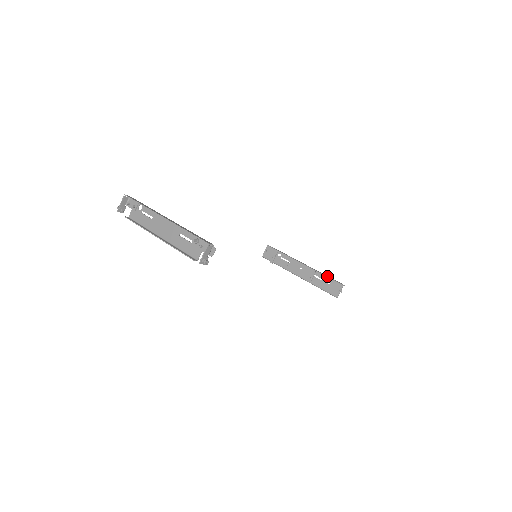
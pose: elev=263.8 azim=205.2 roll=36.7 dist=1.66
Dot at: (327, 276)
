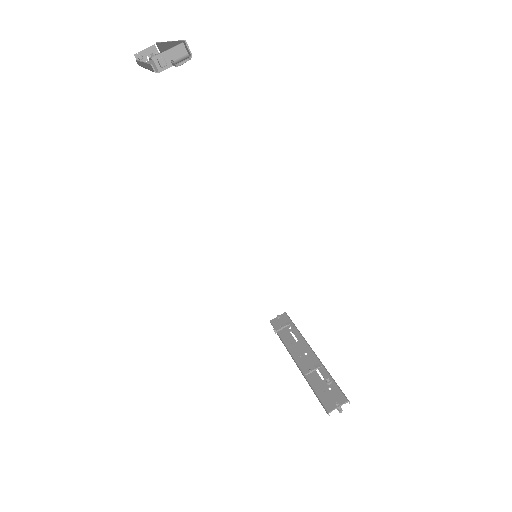
Dot at: occluded
